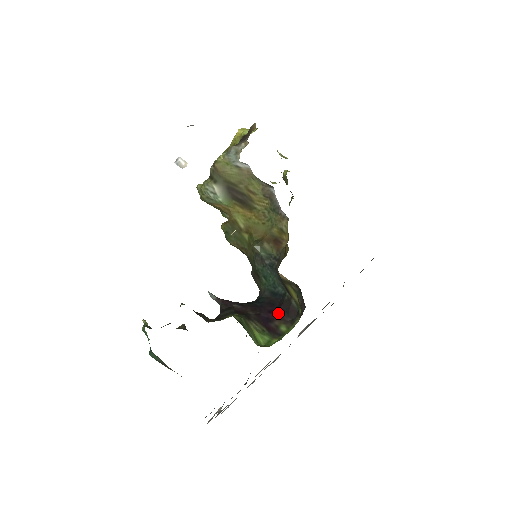
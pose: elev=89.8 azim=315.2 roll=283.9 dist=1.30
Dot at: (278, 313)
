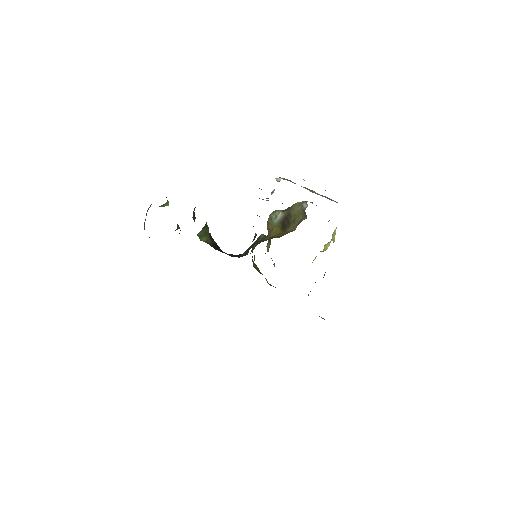
Dot at: occluded
